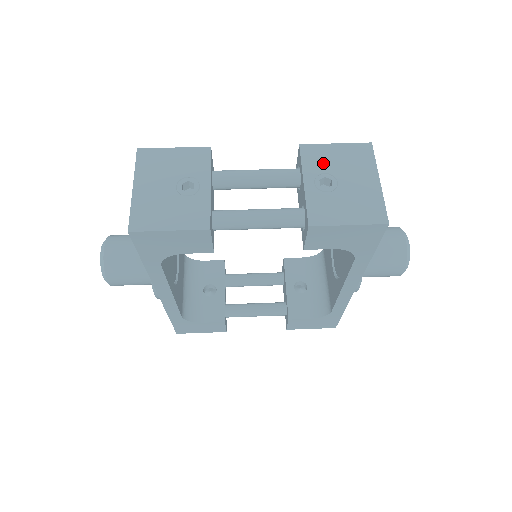
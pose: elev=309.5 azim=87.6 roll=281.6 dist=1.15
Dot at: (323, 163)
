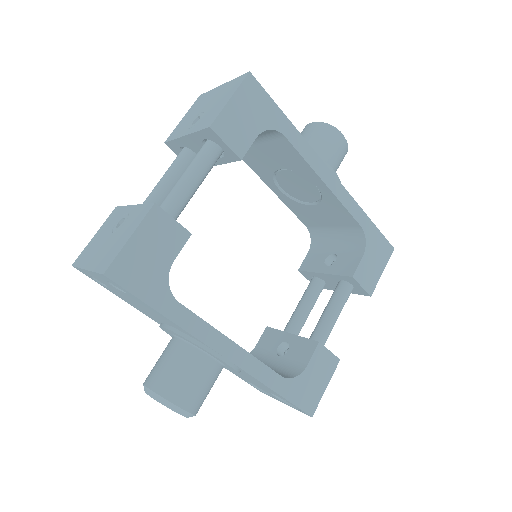
Dot at: (185, 124)
